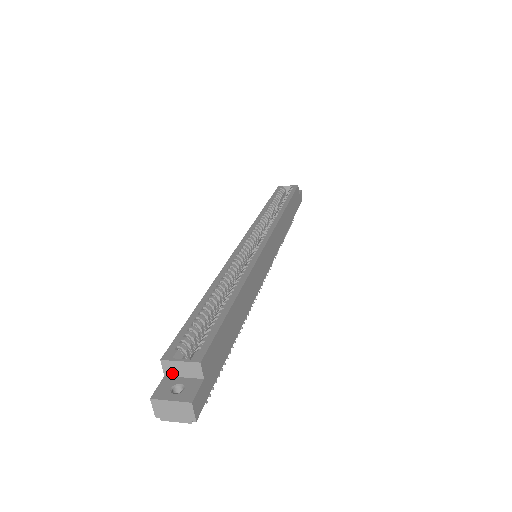
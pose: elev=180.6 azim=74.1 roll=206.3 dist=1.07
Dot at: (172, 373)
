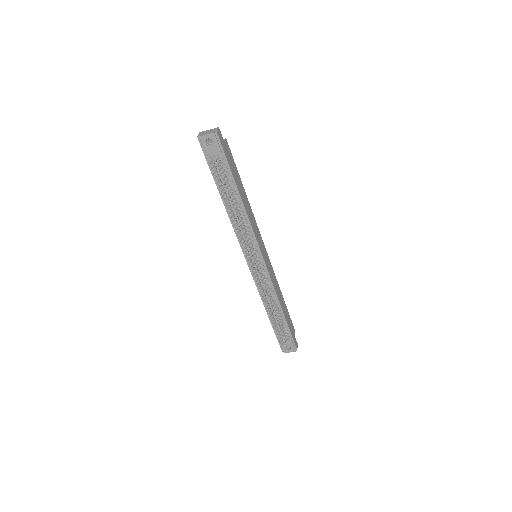
Dot at: occluded
